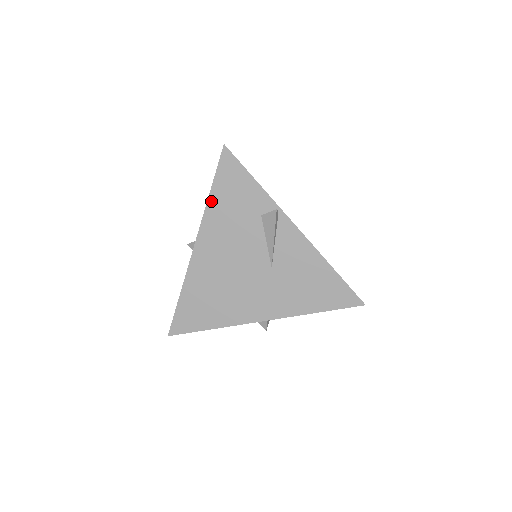
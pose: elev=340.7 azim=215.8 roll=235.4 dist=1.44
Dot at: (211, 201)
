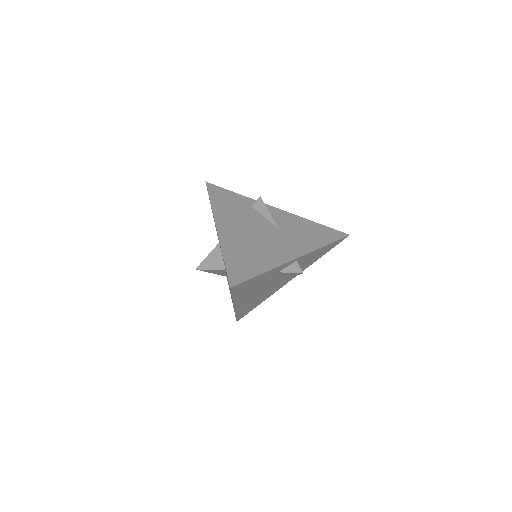
Dot at: (214, 205)
